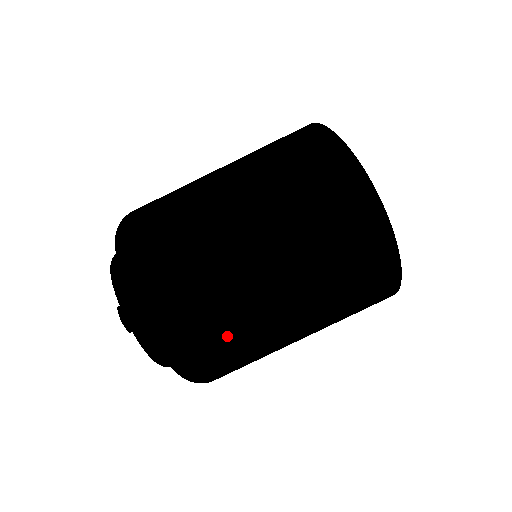
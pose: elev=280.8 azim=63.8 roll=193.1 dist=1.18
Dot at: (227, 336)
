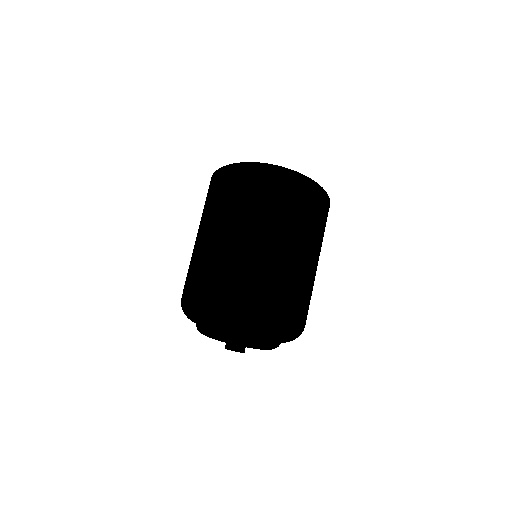
Dot at: (246, 274)
